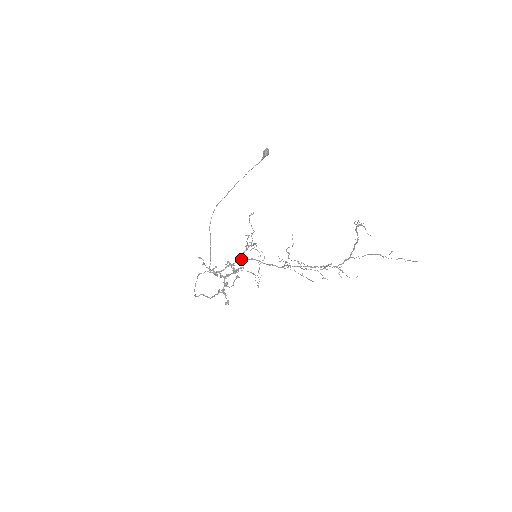
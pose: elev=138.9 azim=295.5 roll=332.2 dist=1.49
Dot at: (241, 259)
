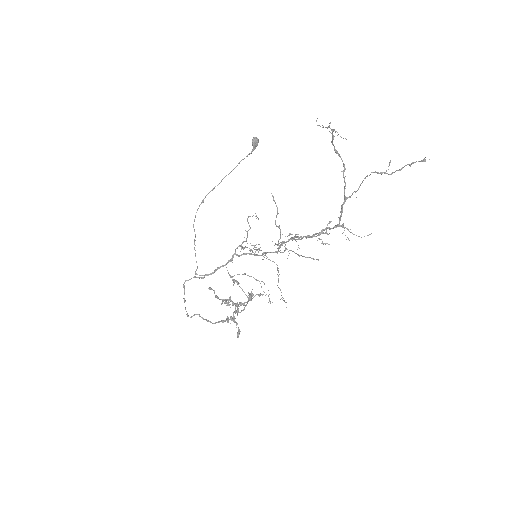
Dot at: (233, 256)
